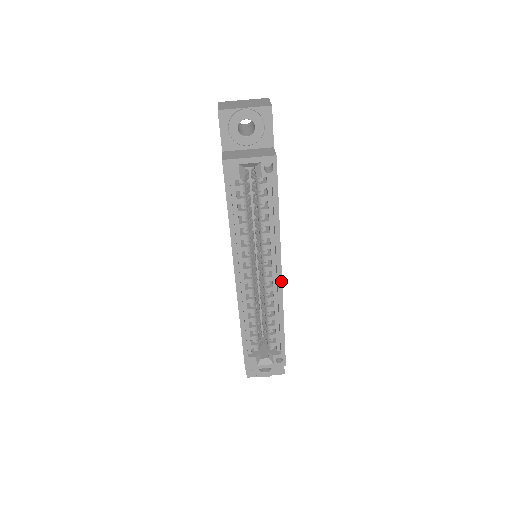
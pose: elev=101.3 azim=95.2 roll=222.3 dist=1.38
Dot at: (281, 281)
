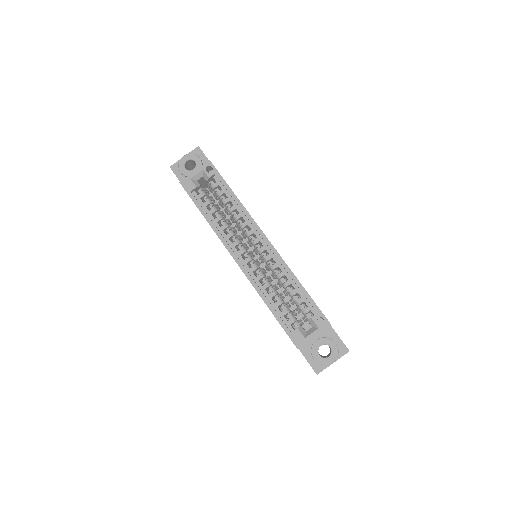
Dot at: (270, 243)
